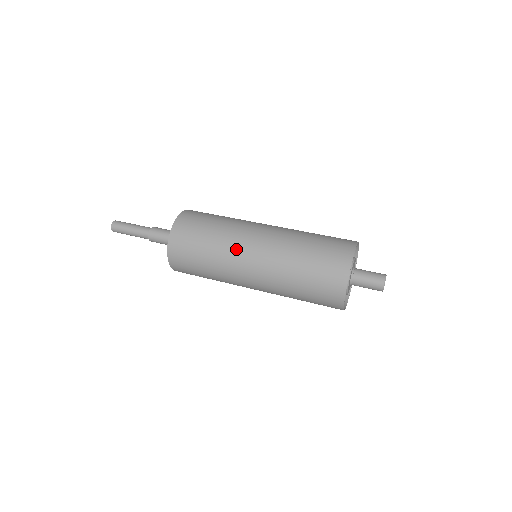
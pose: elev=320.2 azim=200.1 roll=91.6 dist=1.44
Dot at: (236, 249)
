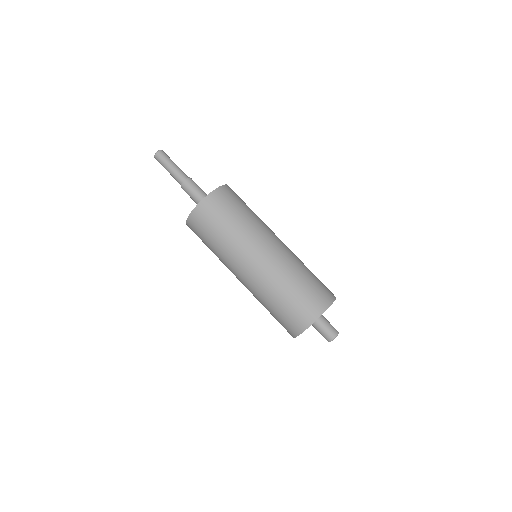
Dot at: (236, 258)
